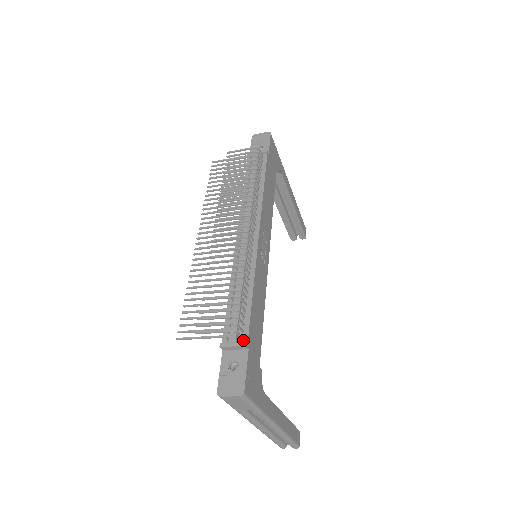
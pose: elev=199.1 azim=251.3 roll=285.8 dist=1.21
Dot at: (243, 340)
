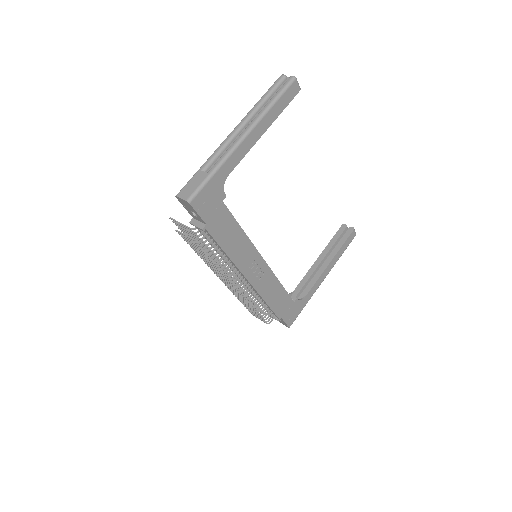
Dot at: (276, 317)
